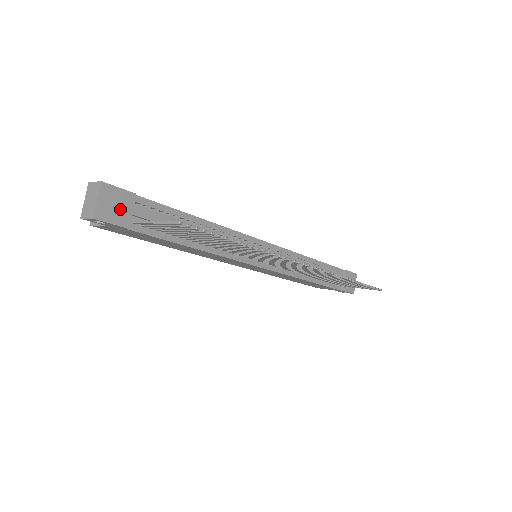
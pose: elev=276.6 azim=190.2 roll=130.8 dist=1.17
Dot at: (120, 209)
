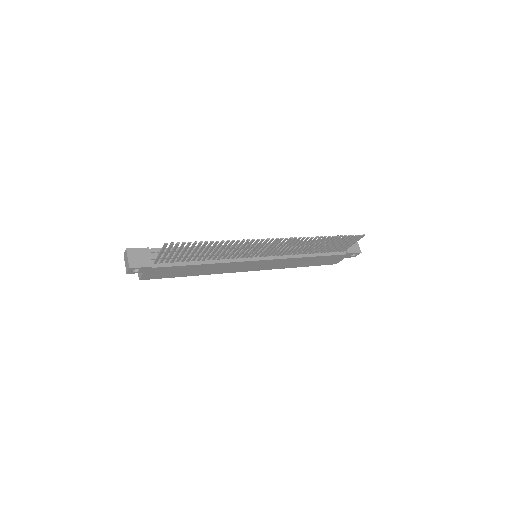
Dot at: (143, 258)
